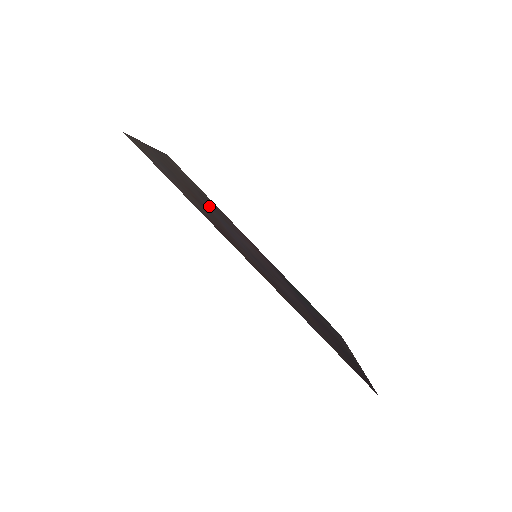
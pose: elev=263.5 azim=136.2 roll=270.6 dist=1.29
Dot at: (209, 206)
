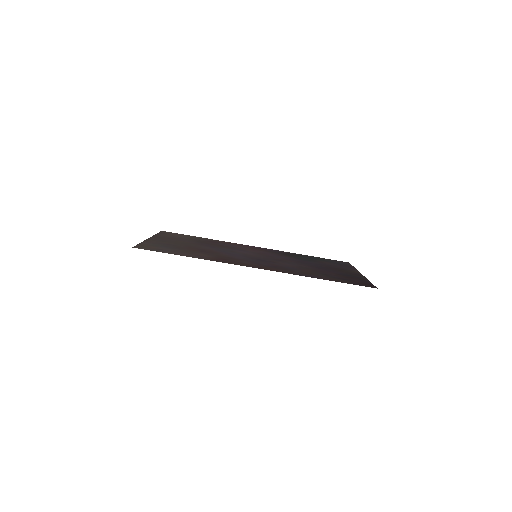
Dot at: (208, 247)
